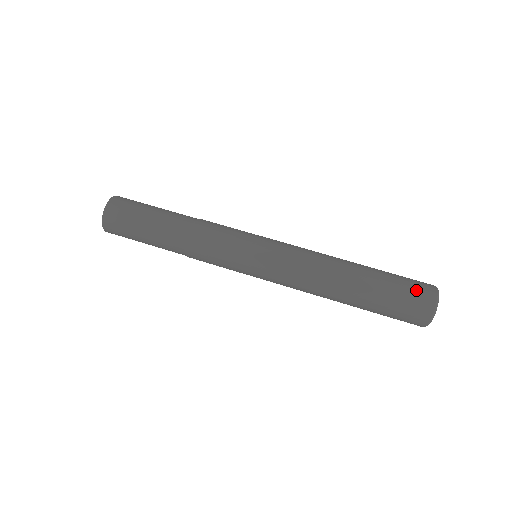
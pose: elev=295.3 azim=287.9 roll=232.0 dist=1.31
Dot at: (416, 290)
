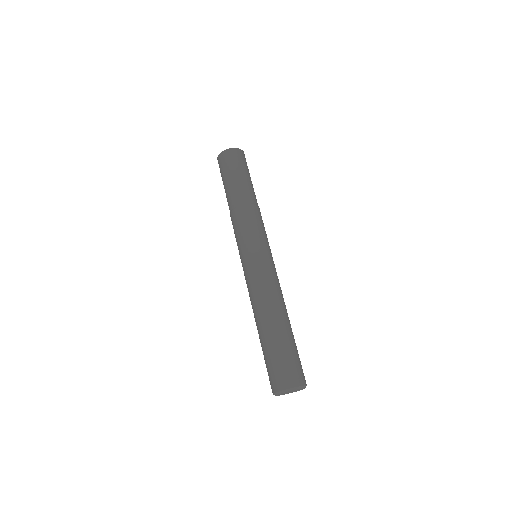
Dot at: (289, 370)
